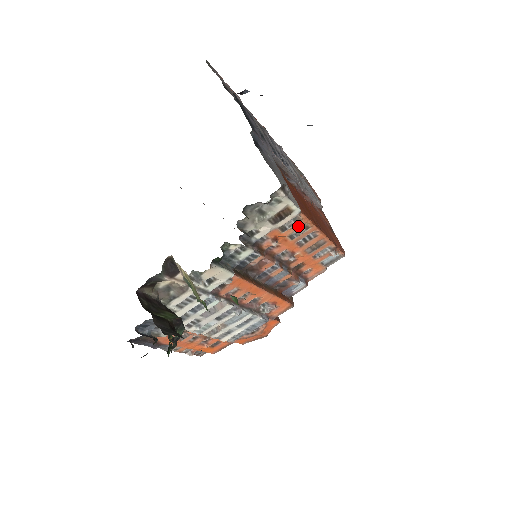
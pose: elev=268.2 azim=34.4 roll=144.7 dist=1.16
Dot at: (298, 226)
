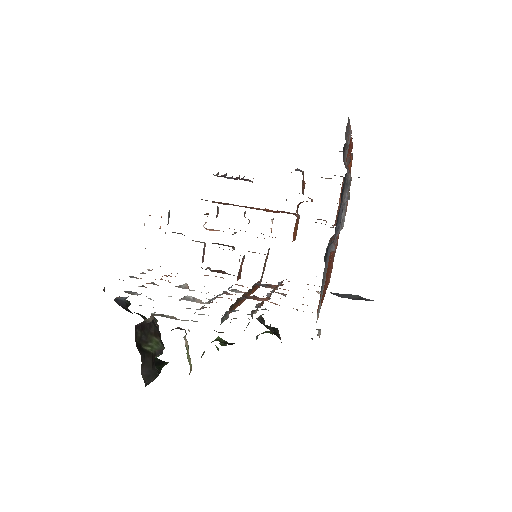
Dot at: occluded
